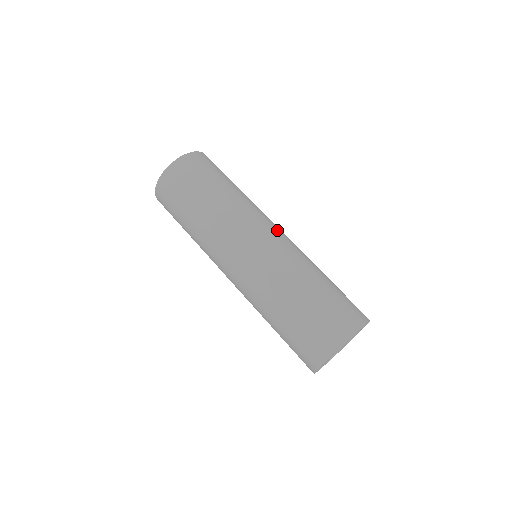
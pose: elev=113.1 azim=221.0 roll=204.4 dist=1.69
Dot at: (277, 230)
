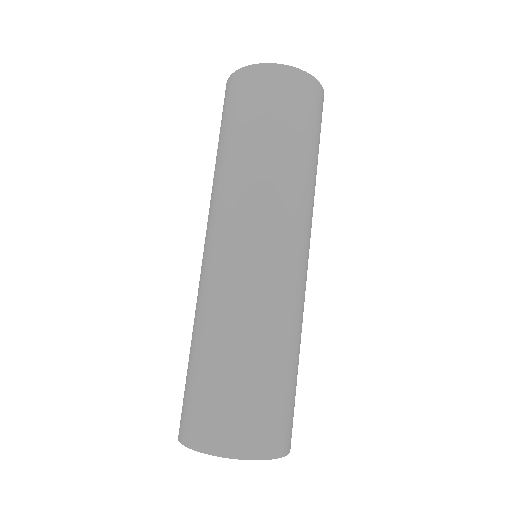
Dot at: (301, 256)
